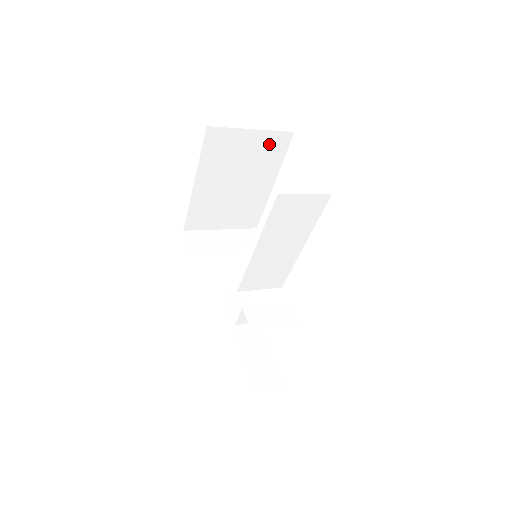
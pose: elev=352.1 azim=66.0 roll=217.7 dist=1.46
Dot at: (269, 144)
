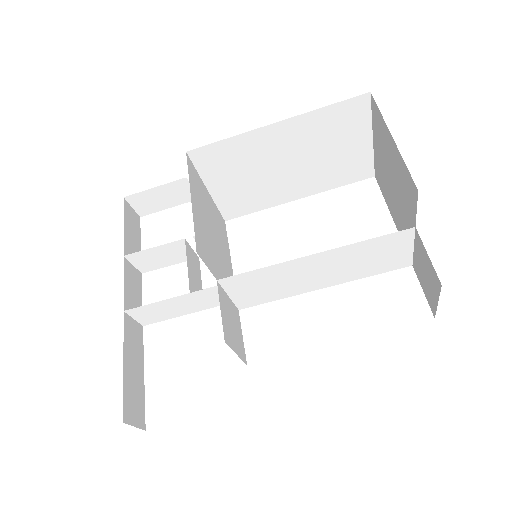
Dot at: (354, 164)
